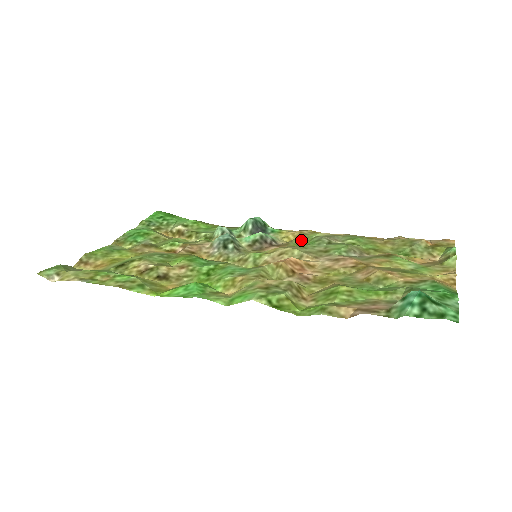
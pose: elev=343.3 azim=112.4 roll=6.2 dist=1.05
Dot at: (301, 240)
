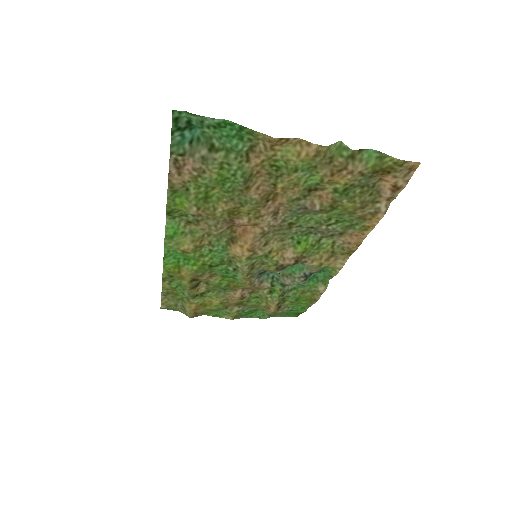
Dot at: (314, 250)
